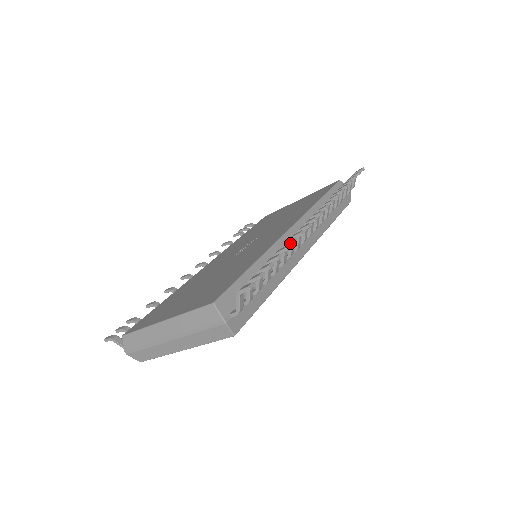
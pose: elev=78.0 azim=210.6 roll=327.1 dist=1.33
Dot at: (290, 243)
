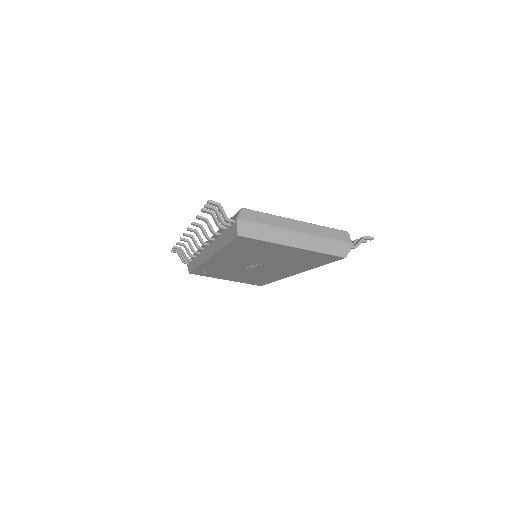
Dot at: occluded
